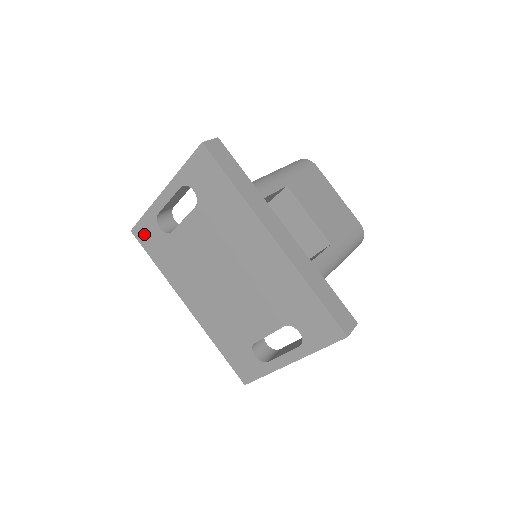
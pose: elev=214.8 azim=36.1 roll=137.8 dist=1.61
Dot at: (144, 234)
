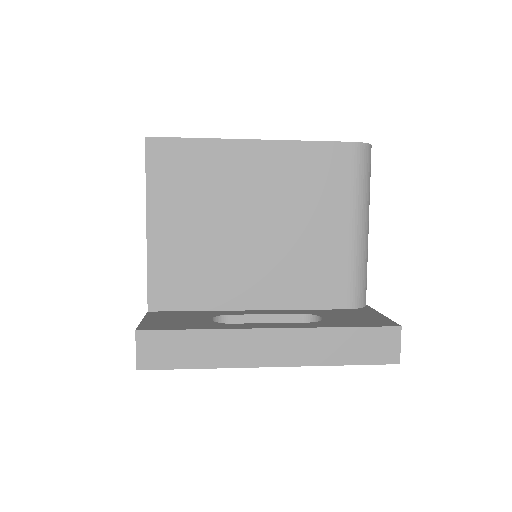
Dot at: occluded
